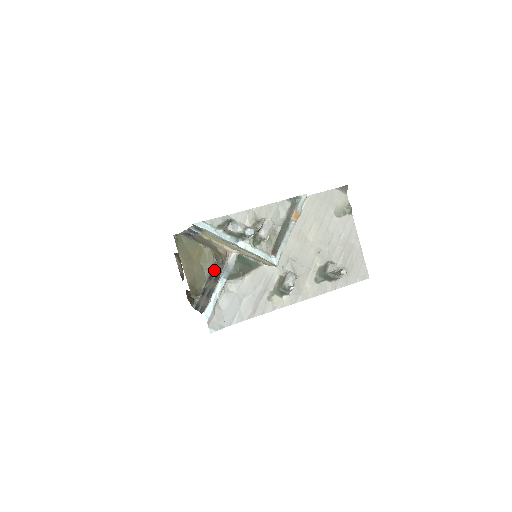
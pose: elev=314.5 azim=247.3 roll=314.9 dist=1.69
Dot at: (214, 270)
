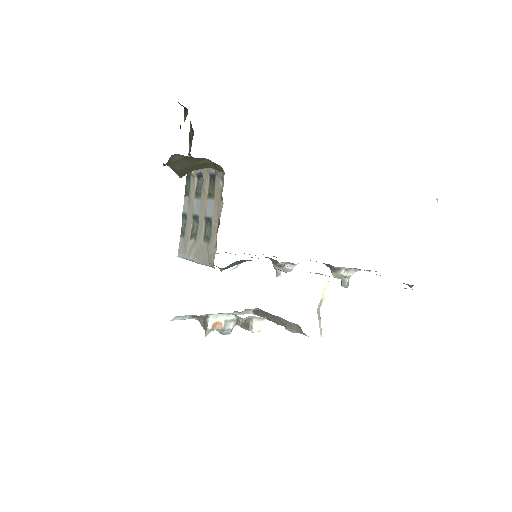
Dot at: (215, 191)
